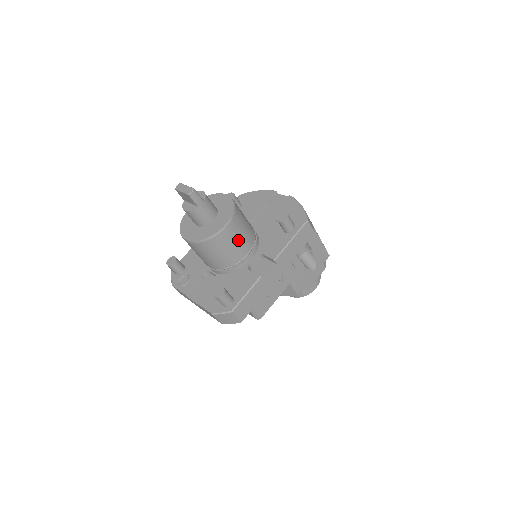
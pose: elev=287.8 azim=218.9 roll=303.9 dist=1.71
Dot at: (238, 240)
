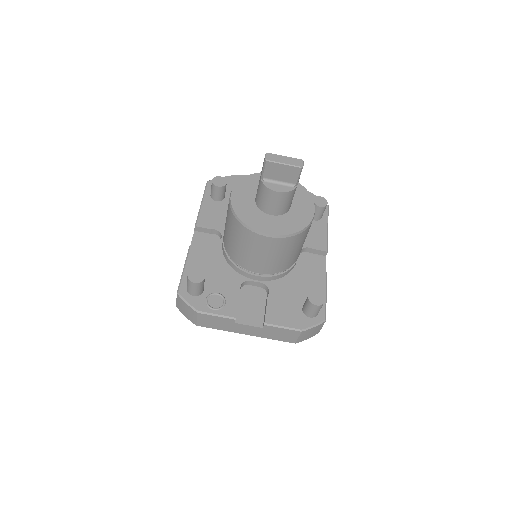
Dot at: occluded
